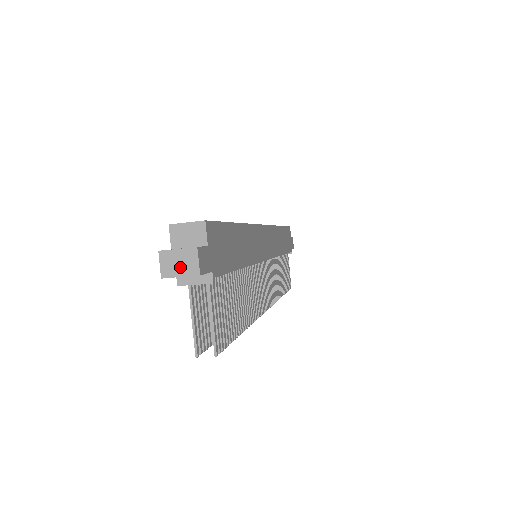
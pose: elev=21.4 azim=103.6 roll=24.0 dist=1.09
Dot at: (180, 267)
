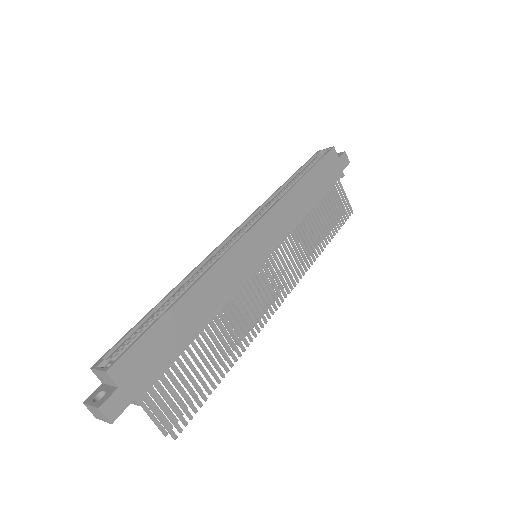
Dot at: (99, 416)
